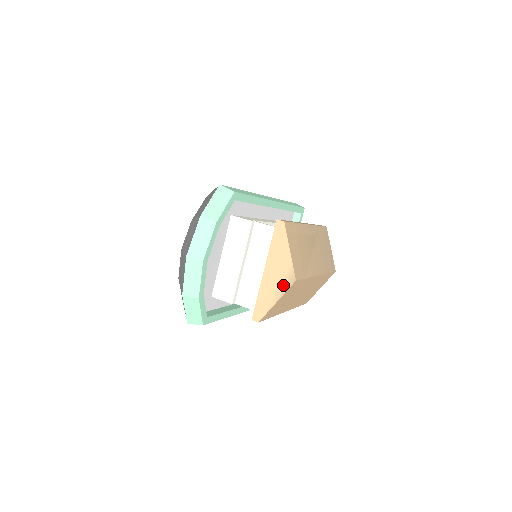
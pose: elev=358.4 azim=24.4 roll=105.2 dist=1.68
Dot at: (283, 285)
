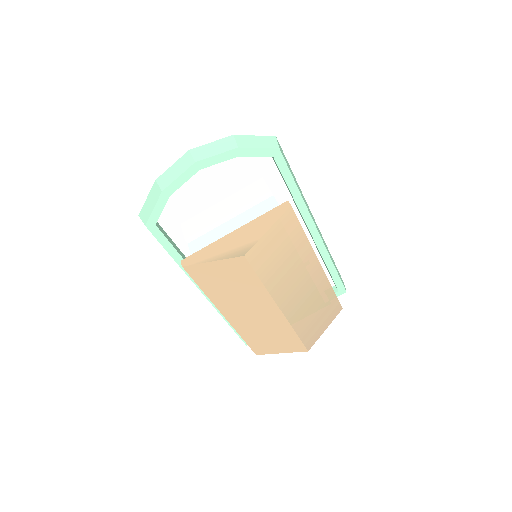
Dot at: (232, 252)
